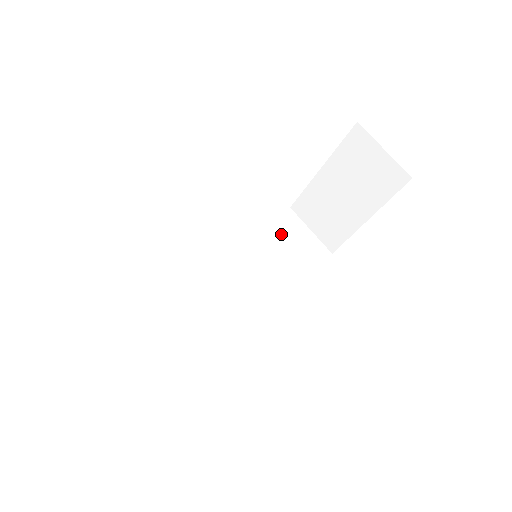
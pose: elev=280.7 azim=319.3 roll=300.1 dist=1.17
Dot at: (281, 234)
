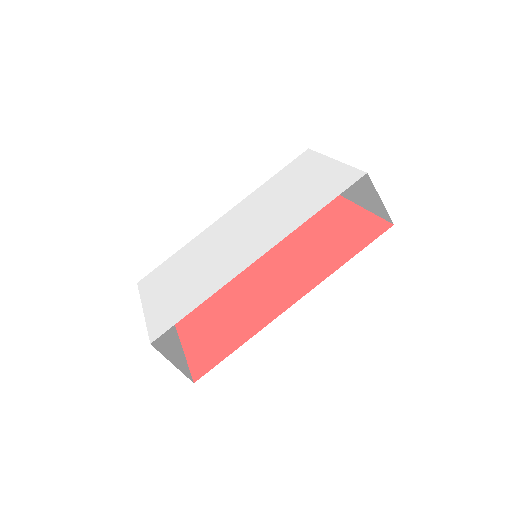
Dot at: occluded
